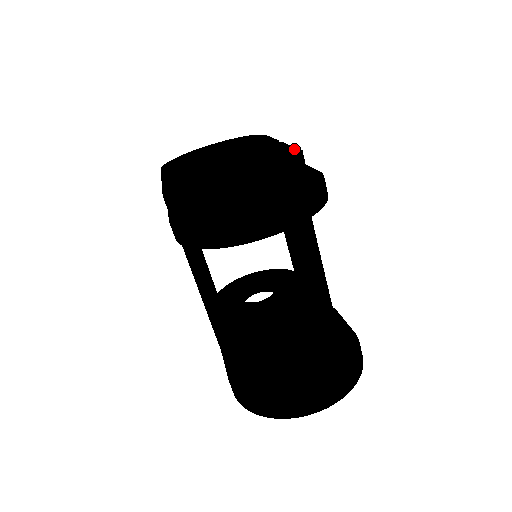
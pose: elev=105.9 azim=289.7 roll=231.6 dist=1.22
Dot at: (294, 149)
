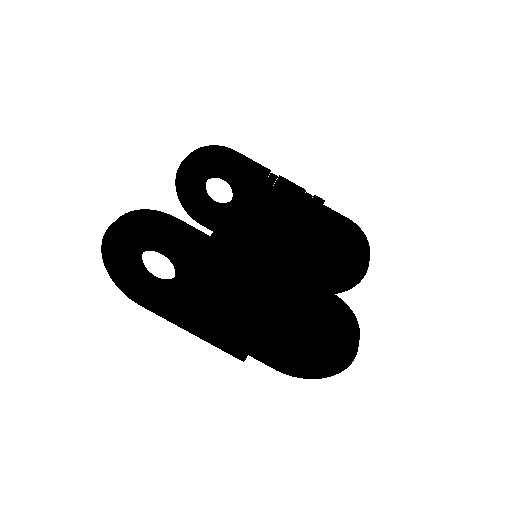
Dot at: (279, 286)
